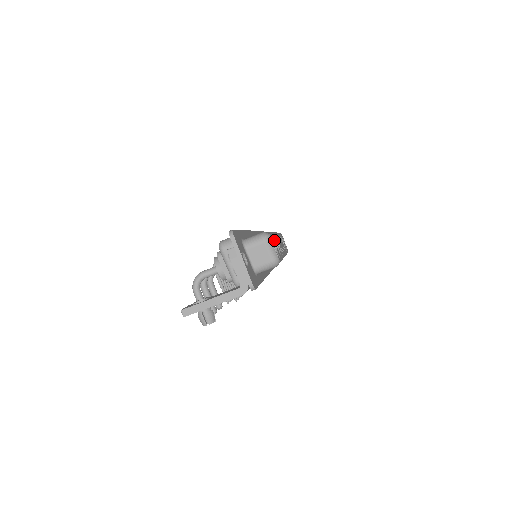
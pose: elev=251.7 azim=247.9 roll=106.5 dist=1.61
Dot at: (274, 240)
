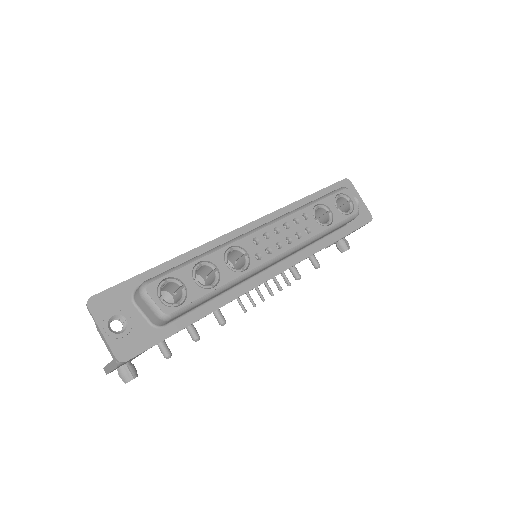
Dot at: (190, 273)
